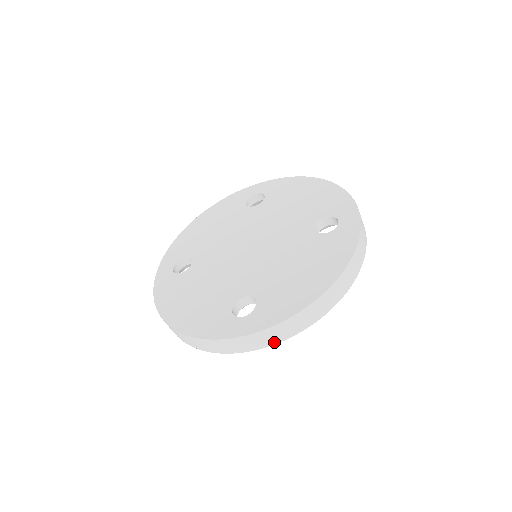
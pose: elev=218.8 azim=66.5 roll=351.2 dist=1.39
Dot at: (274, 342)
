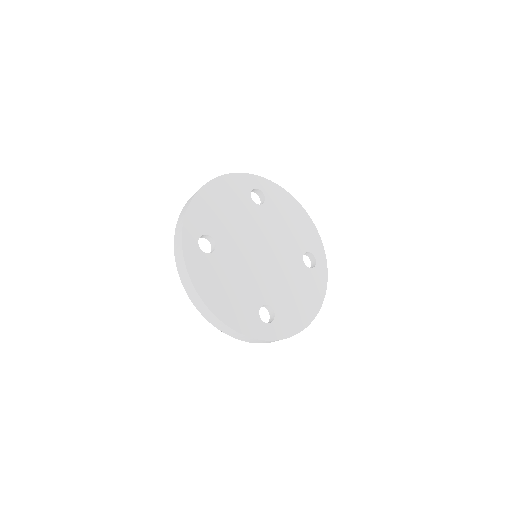
Dot at: occluded
